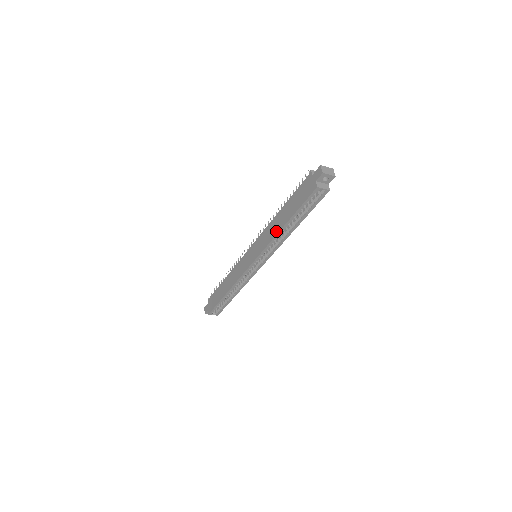
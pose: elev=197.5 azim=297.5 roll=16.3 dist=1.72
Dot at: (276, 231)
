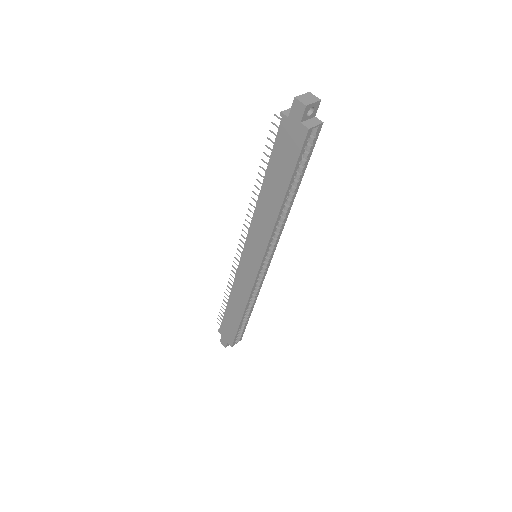
Dot at: (273, 215)
